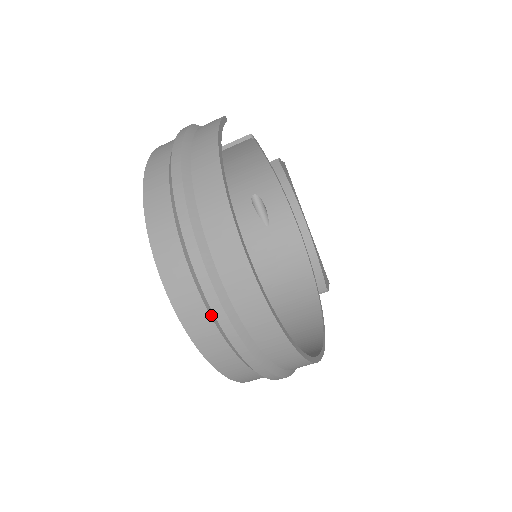
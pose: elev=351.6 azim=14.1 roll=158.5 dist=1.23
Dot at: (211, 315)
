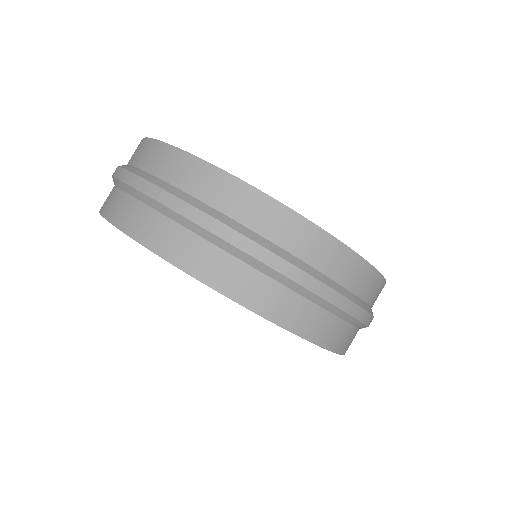
Dot at: (257, 267)
